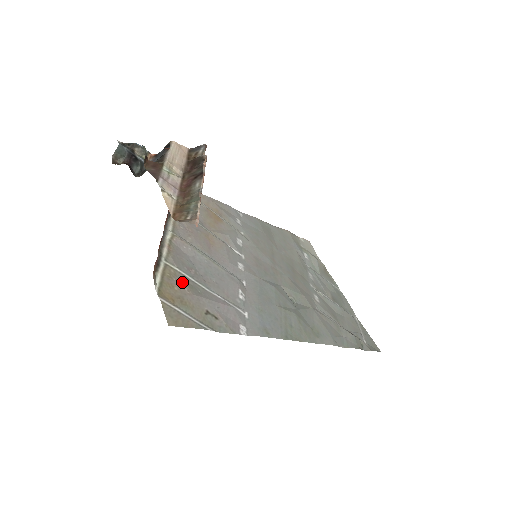
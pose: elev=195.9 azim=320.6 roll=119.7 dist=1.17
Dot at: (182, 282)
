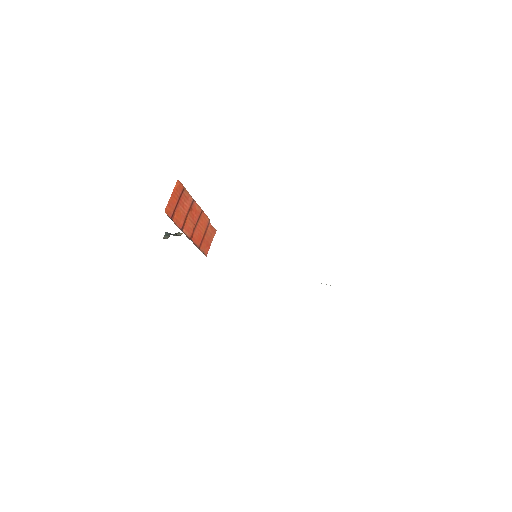
Dot at: occluded
